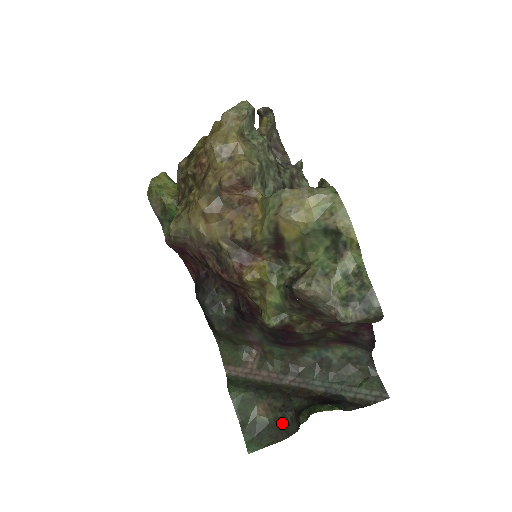
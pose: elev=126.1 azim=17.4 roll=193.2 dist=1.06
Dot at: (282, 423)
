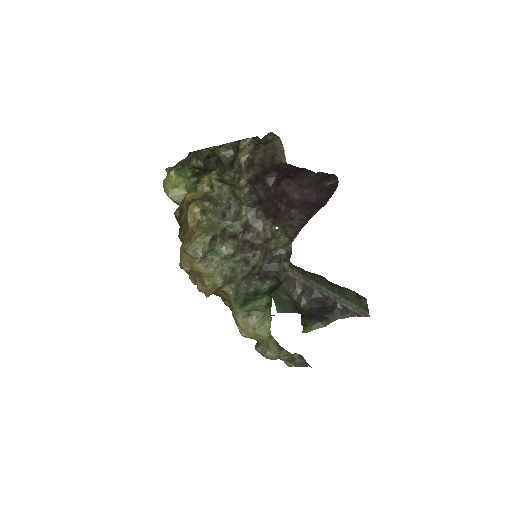
Dot at: (296, 307)
